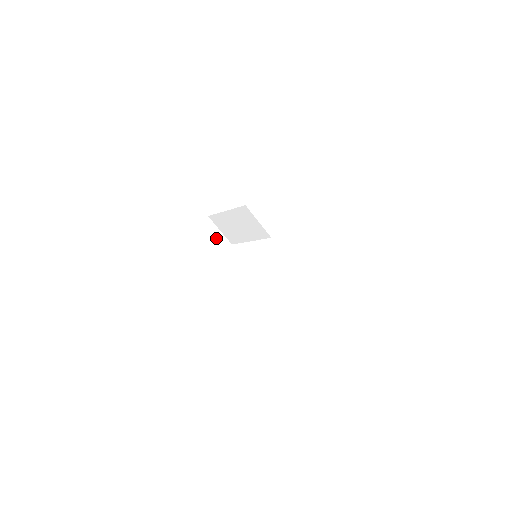
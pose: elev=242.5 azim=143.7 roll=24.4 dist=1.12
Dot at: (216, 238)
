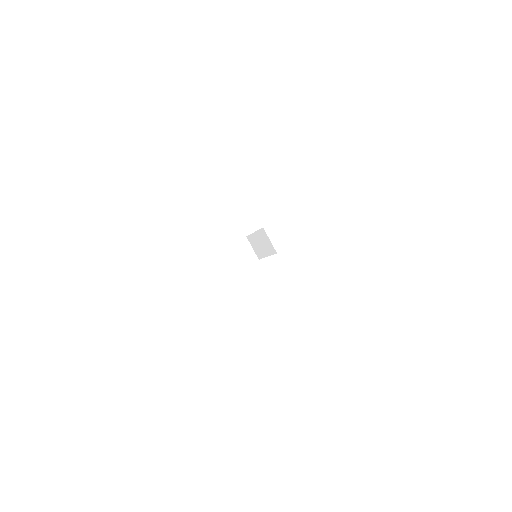
Dot at: (248, 252)
